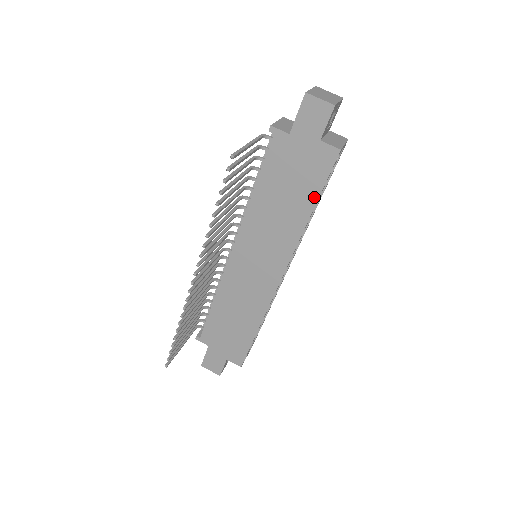
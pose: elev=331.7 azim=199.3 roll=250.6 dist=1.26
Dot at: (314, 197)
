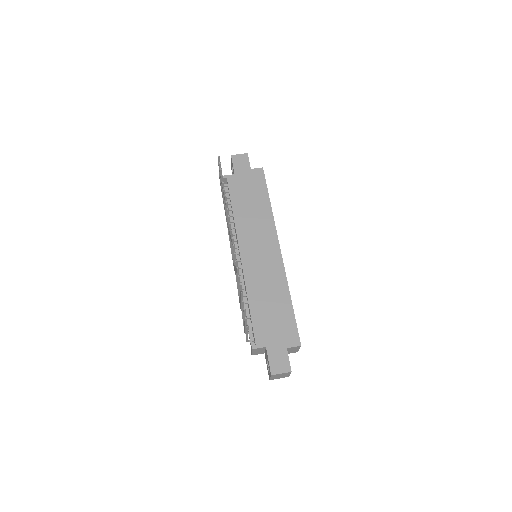
Dot at: (266, 194)
